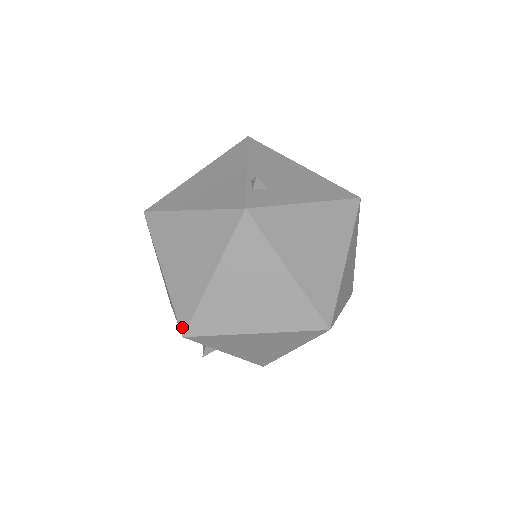
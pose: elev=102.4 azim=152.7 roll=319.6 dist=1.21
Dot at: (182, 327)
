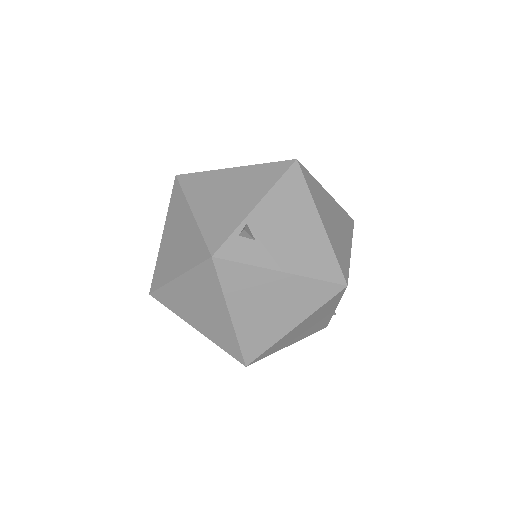
Dot at: (152, 288)
